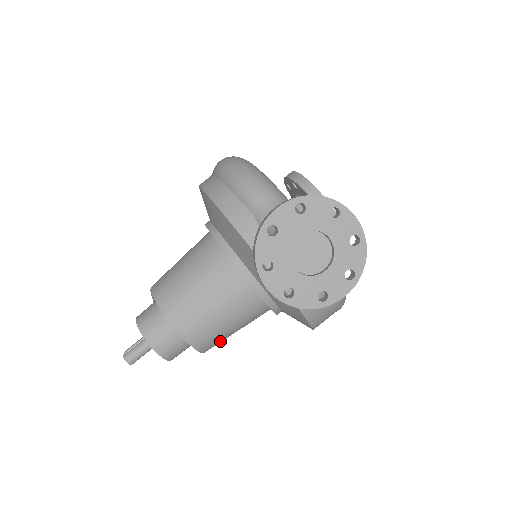
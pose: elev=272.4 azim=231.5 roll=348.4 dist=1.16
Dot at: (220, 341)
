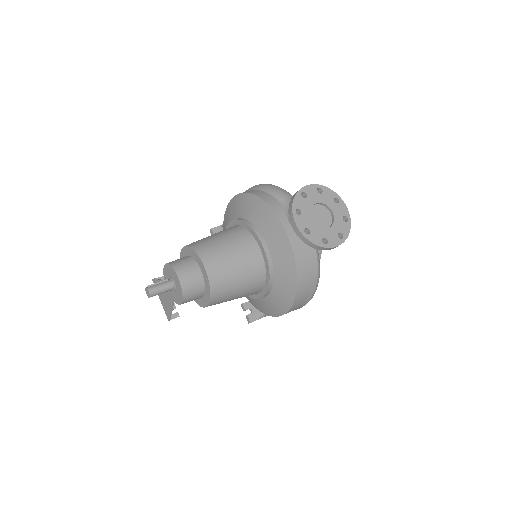
Dot at: (224, 296)
